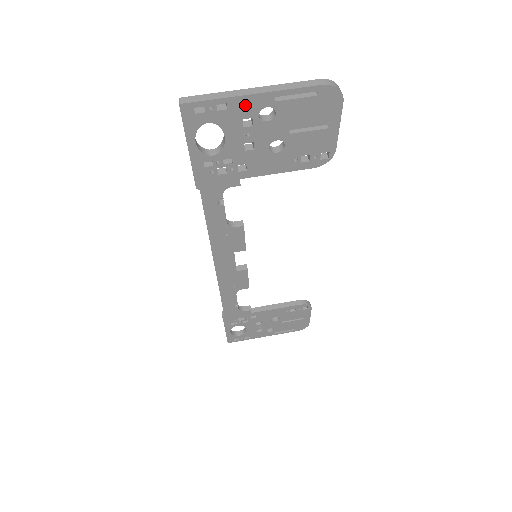
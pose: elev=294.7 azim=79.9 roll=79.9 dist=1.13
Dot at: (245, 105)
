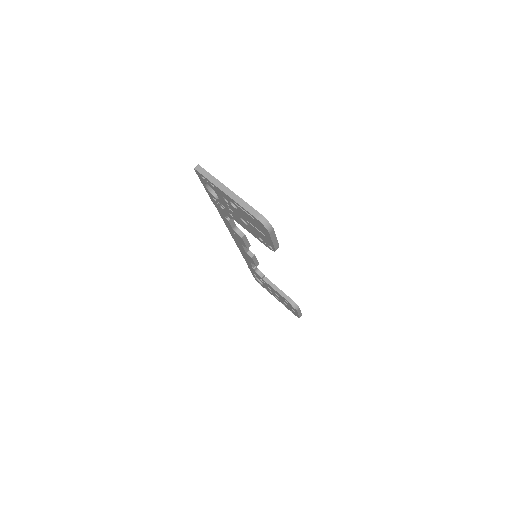
Dot at: (222, 193)
